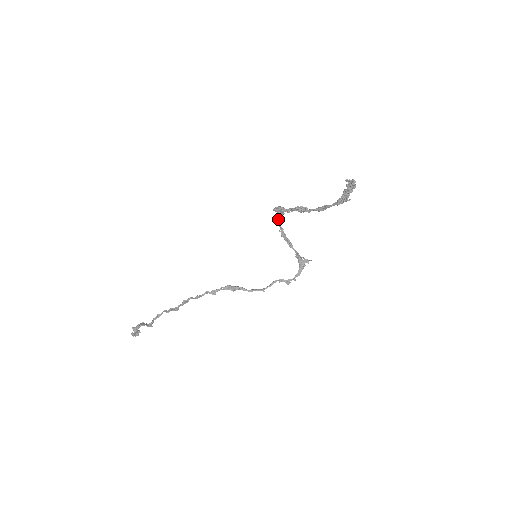
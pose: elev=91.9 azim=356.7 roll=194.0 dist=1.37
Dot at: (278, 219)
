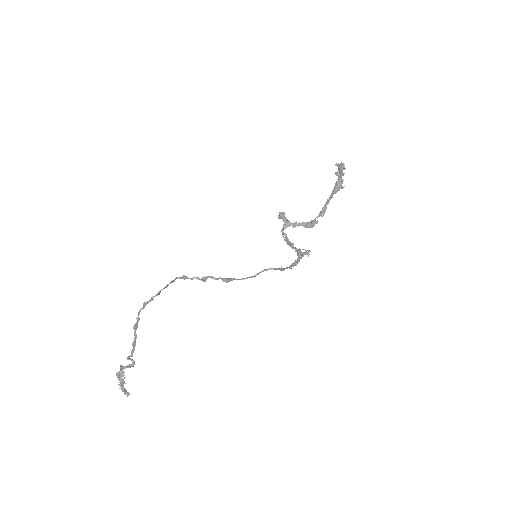
Dot at: (283, 228)
